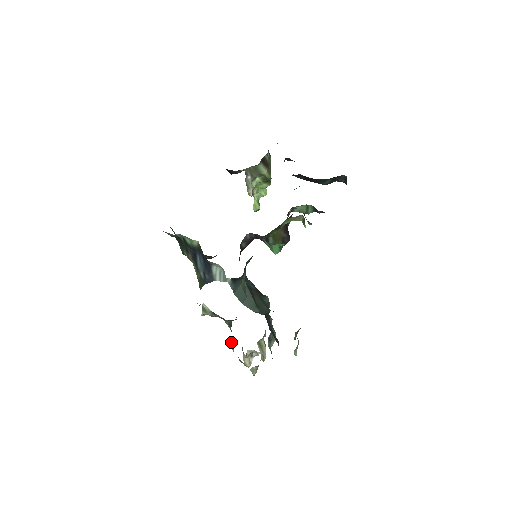
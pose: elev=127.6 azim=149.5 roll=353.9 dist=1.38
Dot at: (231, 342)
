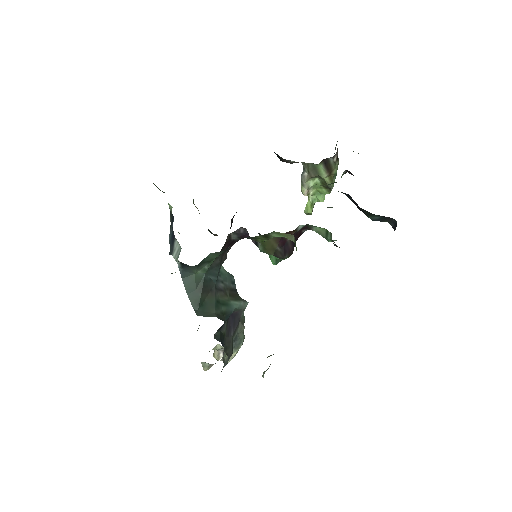
Dot at: occluded
